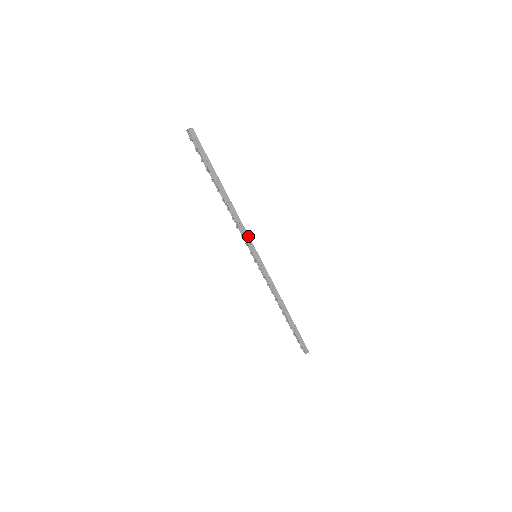
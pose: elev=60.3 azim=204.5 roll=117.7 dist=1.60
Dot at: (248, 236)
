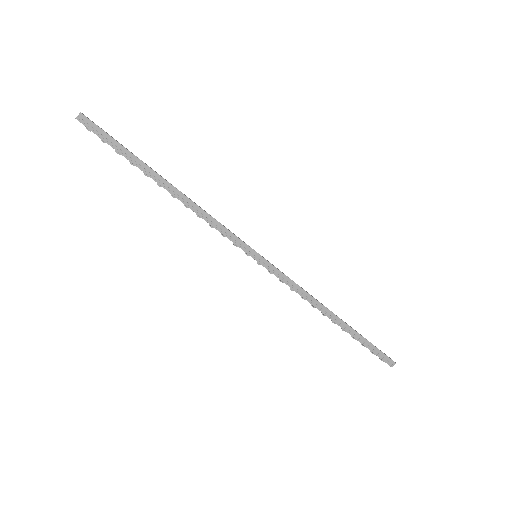
Dot at: (230, 233)
